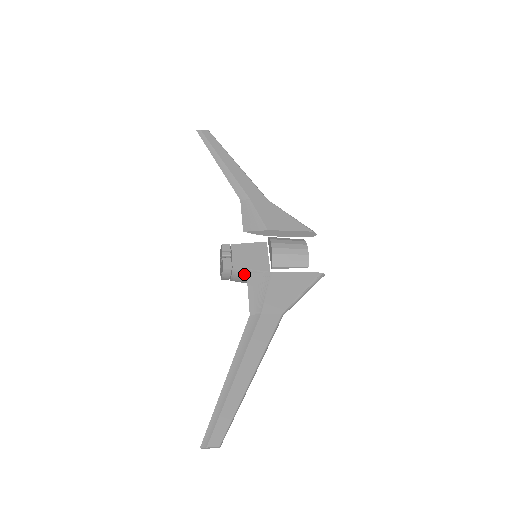
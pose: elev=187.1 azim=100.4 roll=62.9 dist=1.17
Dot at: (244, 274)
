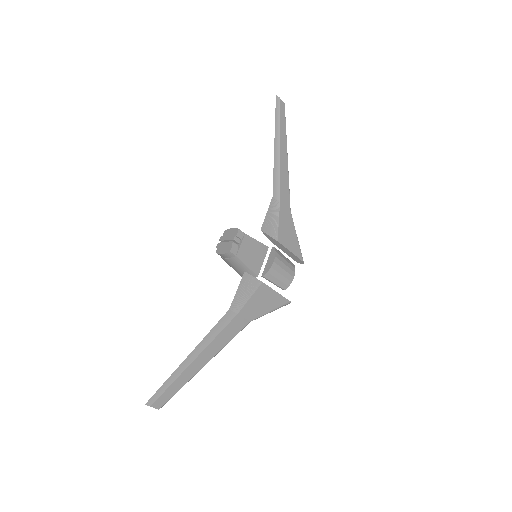
Dot at: (238, 265)
